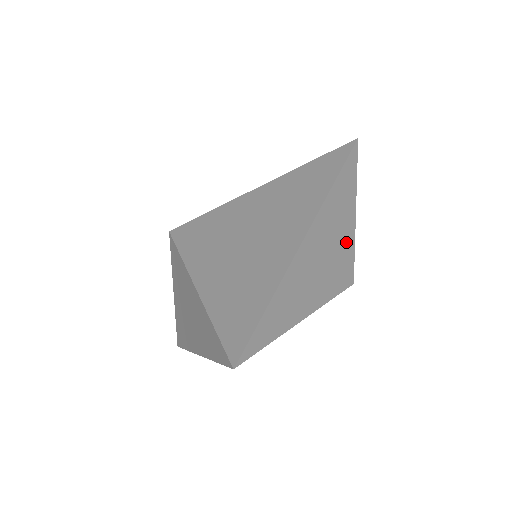
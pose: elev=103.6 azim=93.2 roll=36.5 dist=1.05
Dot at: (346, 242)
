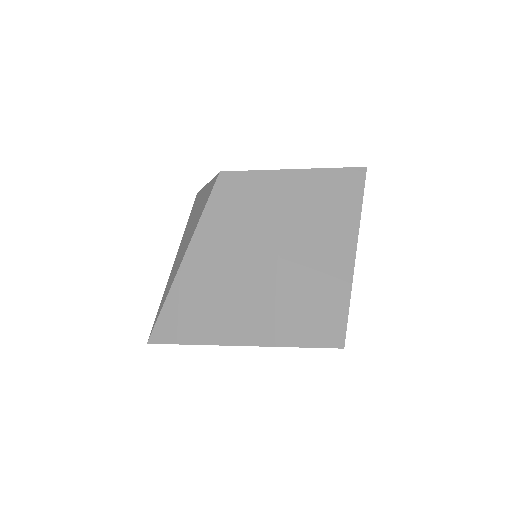
Dot at: occluded
